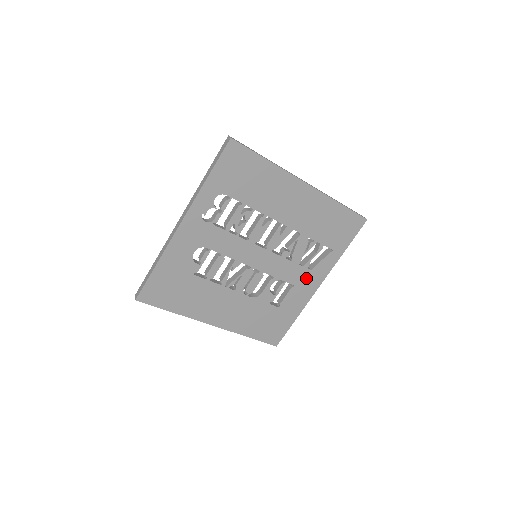
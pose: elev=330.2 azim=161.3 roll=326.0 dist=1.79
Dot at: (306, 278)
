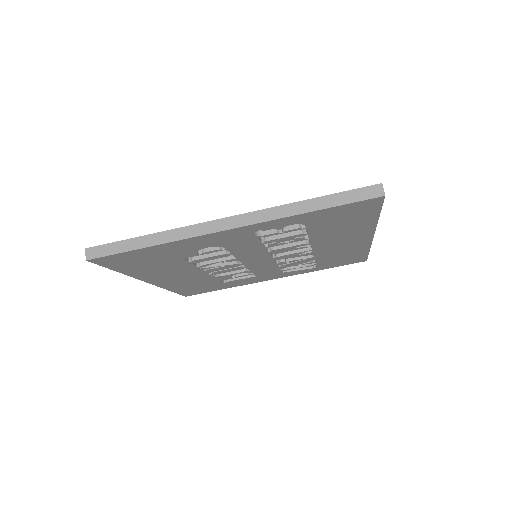
Dot at: (272, 275)
